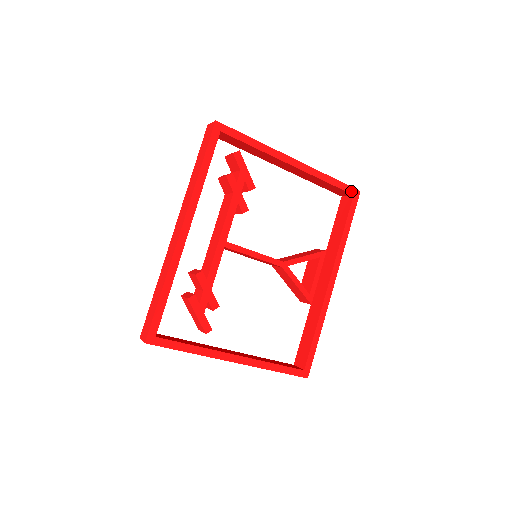
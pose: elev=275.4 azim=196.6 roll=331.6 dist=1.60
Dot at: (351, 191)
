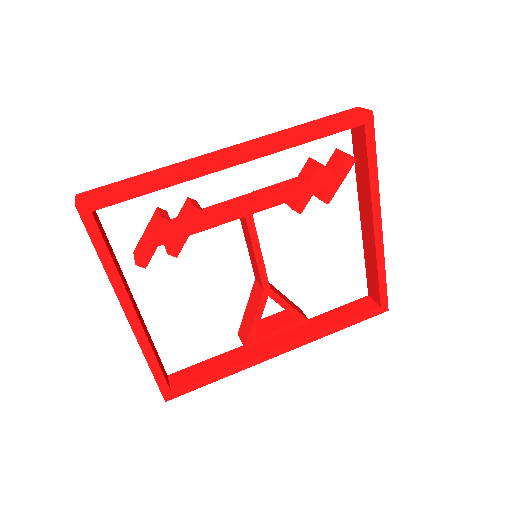
Dot at: (383, 301)
